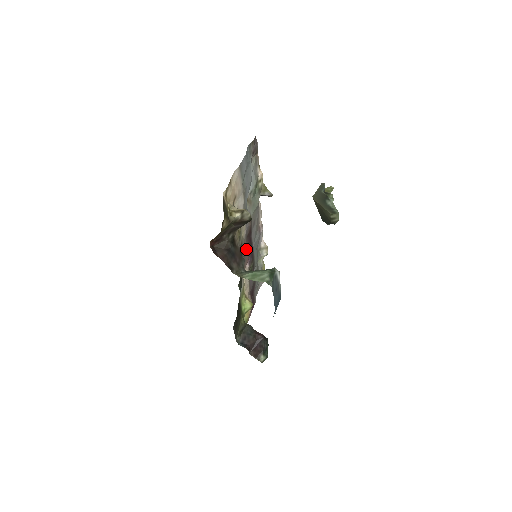
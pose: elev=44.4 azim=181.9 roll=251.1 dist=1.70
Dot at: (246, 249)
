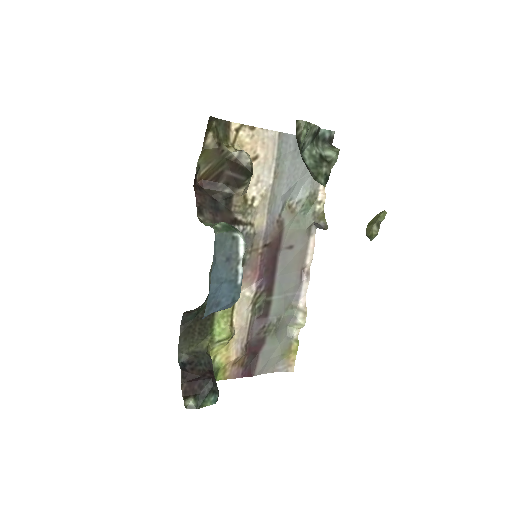
Dot at: (258, 256)
